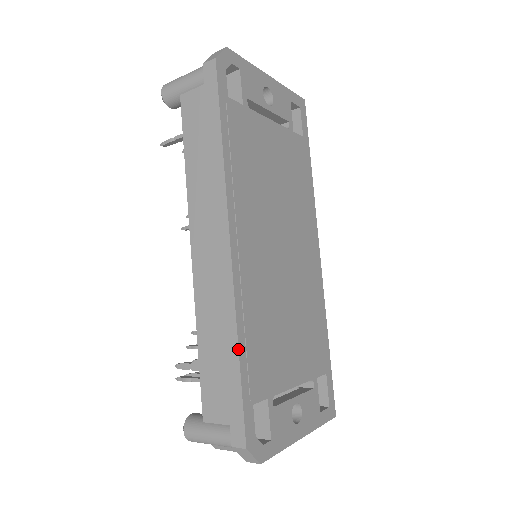
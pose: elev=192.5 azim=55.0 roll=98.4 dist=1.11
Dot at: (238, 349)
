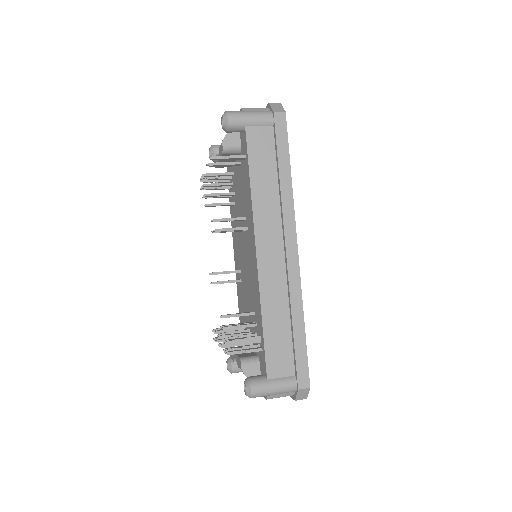
Dot at: occluded
